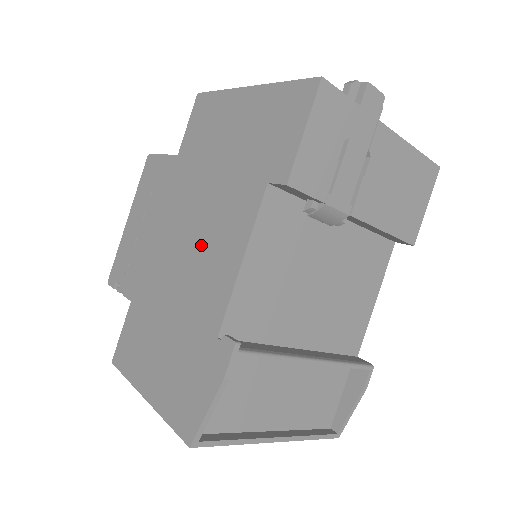
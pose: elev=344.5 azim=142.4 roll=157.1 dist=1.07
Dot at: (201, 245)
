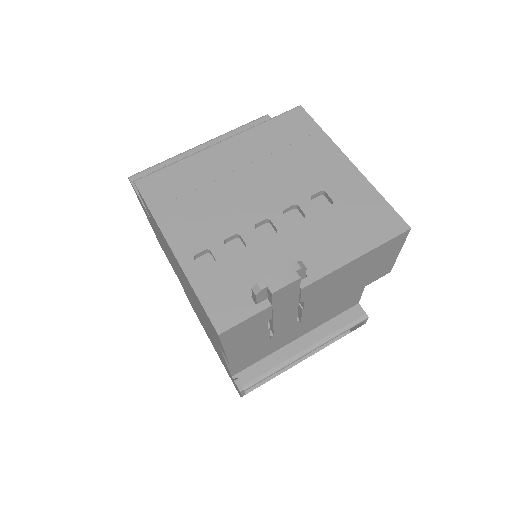
Dot at: occluded
